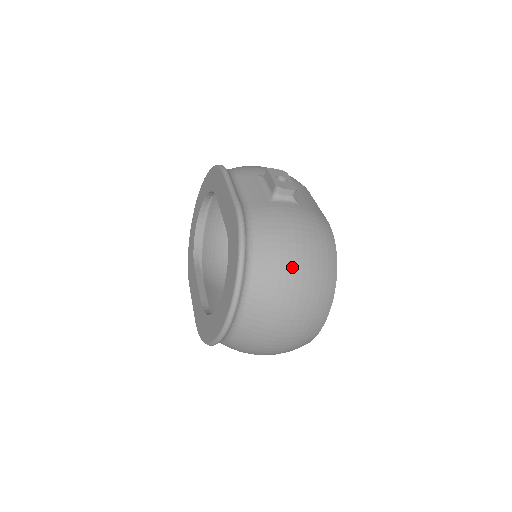
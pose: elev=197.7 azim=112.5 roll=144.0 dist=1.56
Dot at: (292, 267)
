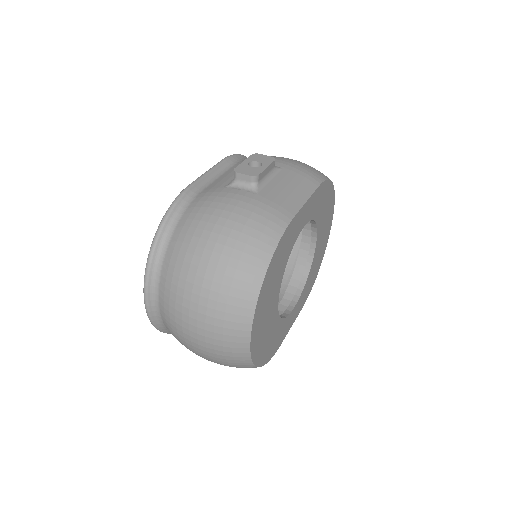
Dot at: (198, 257)
